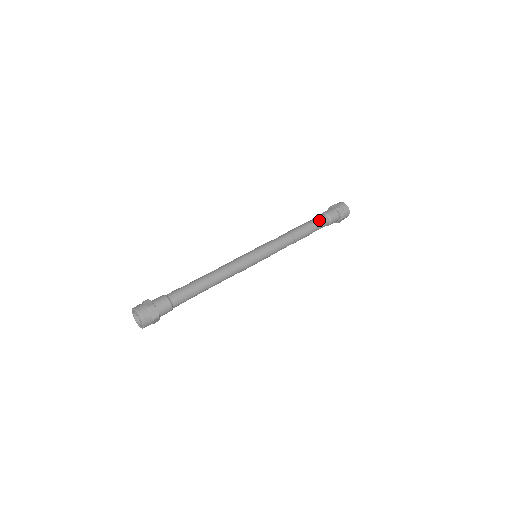
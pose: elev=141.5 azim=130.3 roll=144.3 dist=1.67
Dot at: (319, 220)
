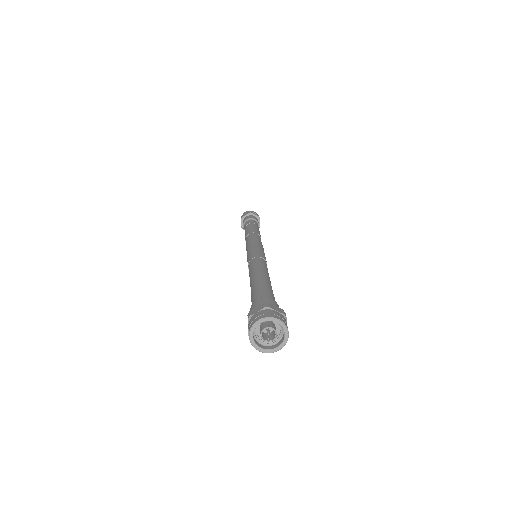
Dot at: occluded
